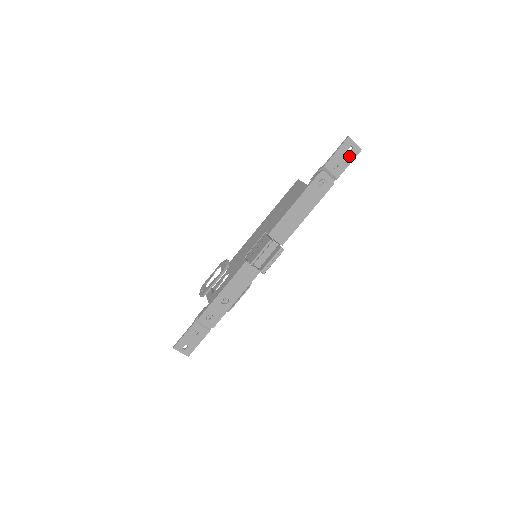
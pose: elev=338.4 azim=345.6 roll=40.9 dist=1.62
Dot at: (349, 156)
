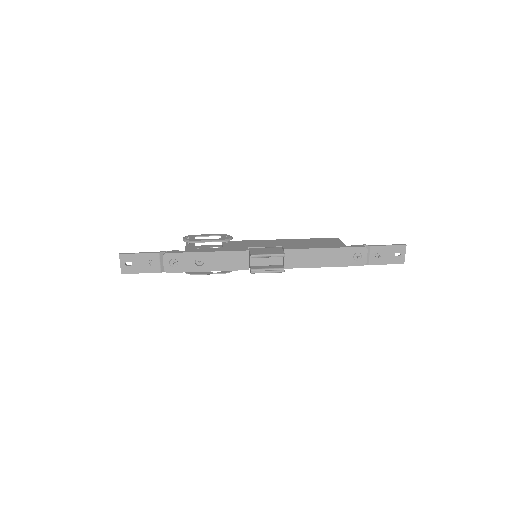
Dot at: (392, 258)
